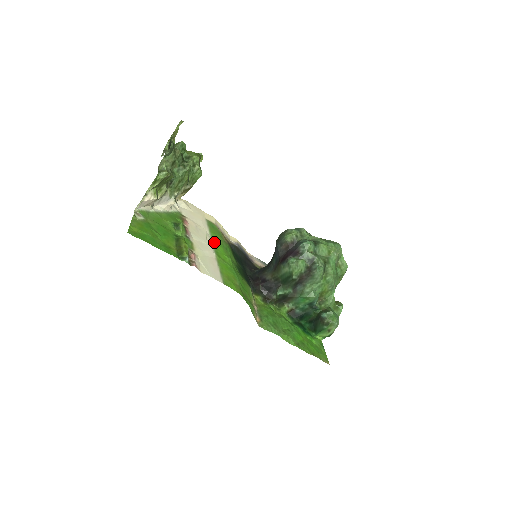
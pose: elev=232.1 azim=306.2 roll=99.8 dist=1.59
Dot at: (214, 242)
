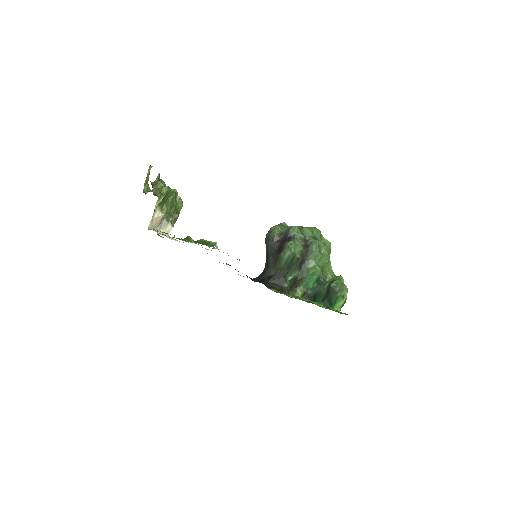
Dot at: occluded
